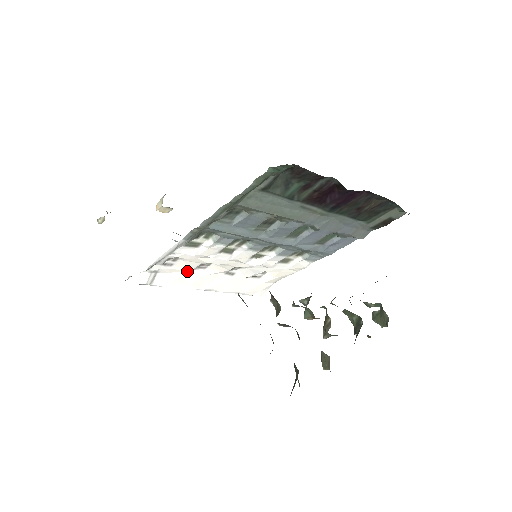
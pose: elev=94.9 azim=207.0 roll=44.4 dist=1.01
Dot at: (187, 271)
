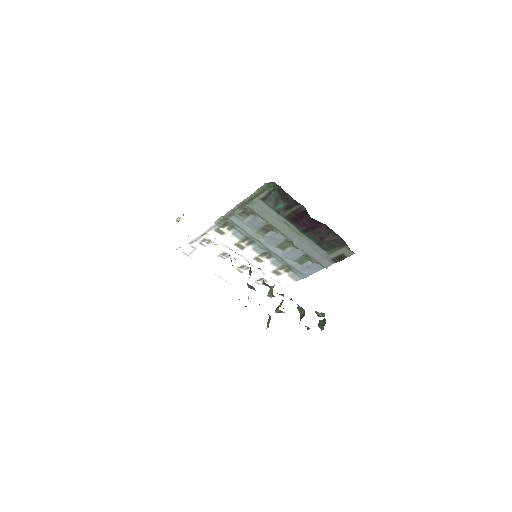
Dot at: (213, 256)
